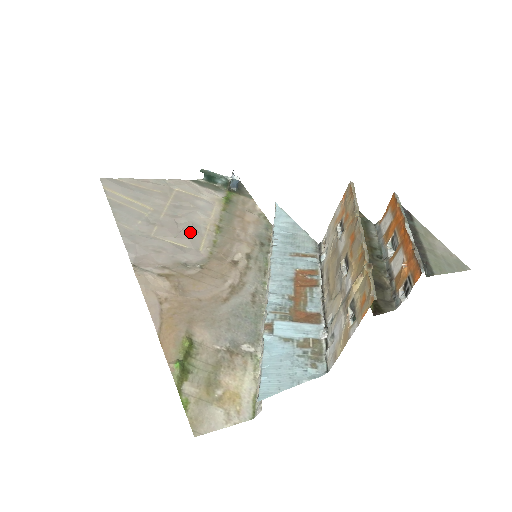
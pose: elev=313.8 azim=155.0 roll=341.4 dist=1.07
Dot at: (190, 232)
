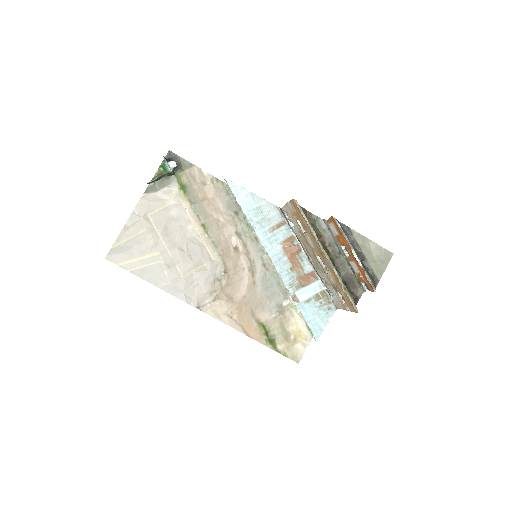
Dot at: (195, 250)
